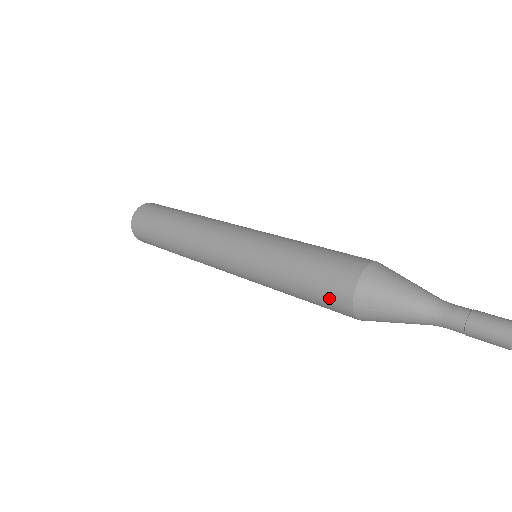
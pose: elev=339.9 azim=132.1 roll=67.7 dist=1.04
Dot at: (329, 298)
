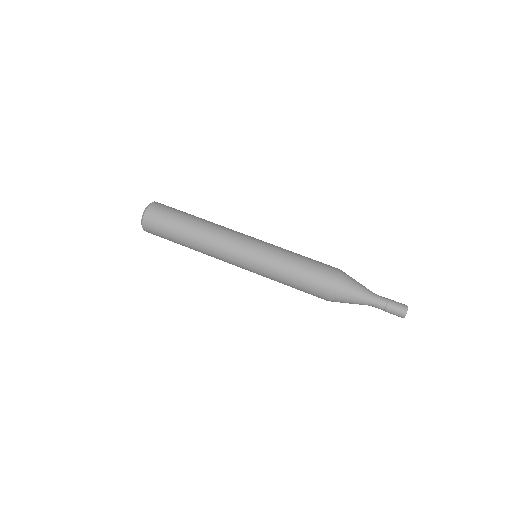
Dot at: occluded
